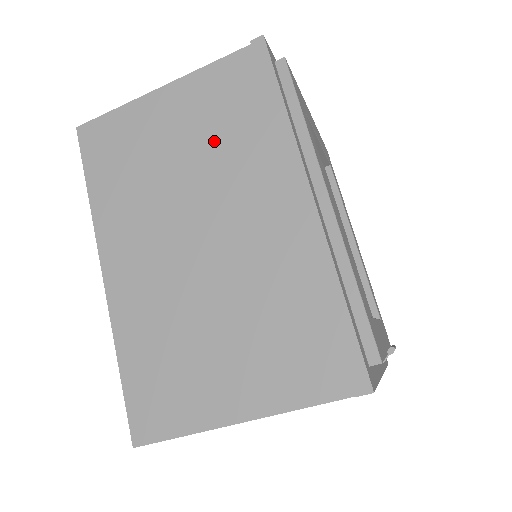
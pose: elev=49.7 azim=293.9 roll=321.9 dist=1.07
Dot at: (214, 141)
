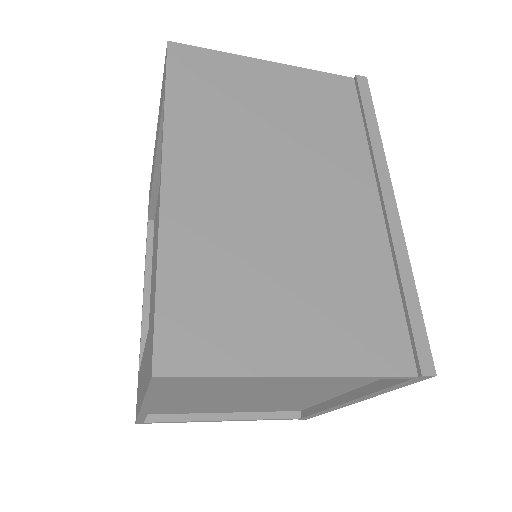
Dot at: (312, 124)
